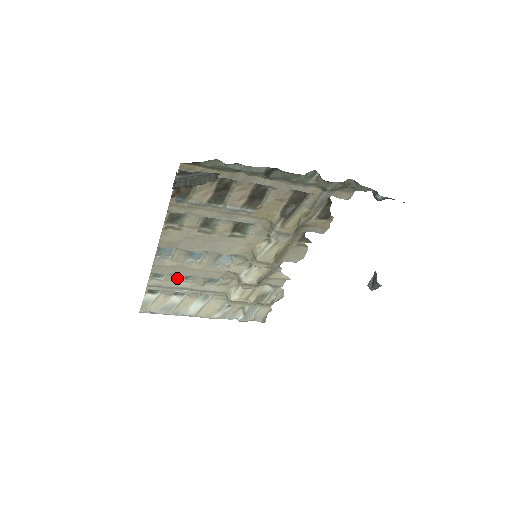
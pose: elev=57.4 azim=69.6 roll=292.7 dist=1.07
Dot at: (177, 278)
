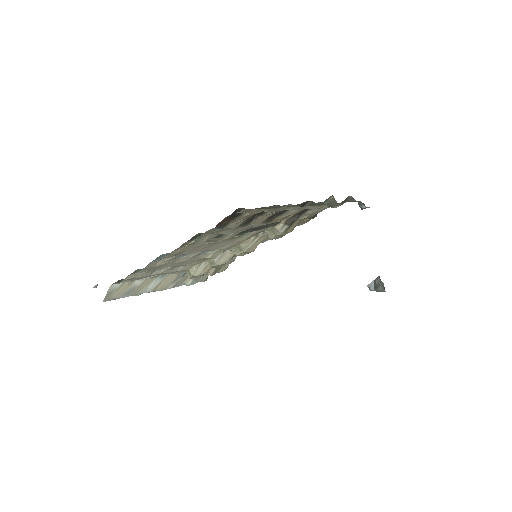
Dot at: (154, 270)
